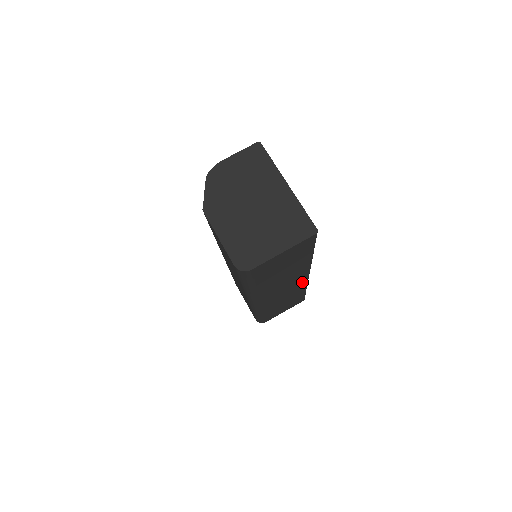
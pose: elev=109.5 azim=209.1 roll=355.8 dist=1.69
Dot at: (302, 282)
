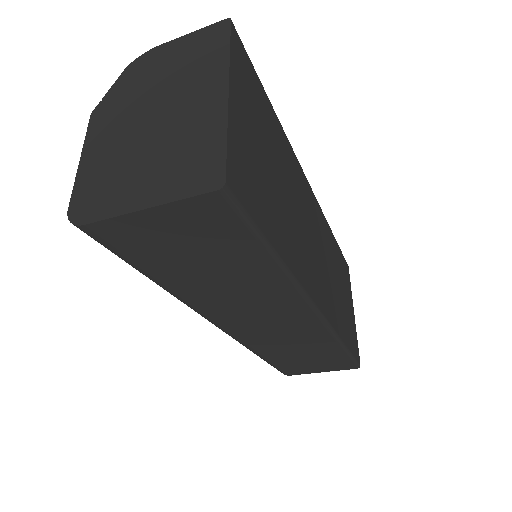
Dot at: (312, 324)
